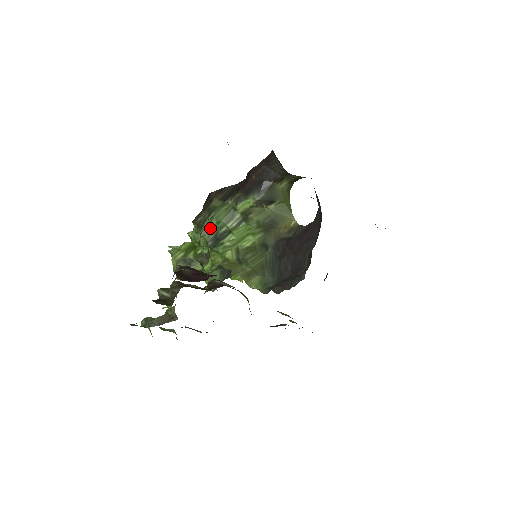
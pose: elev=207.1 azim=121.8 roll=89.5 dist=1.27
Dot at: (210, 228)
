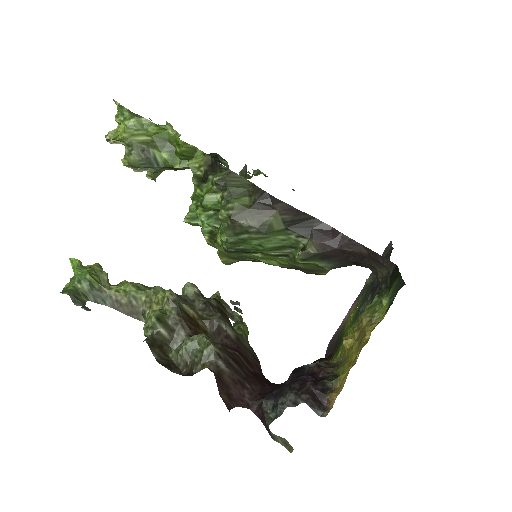
Dot at: (246, 242)
